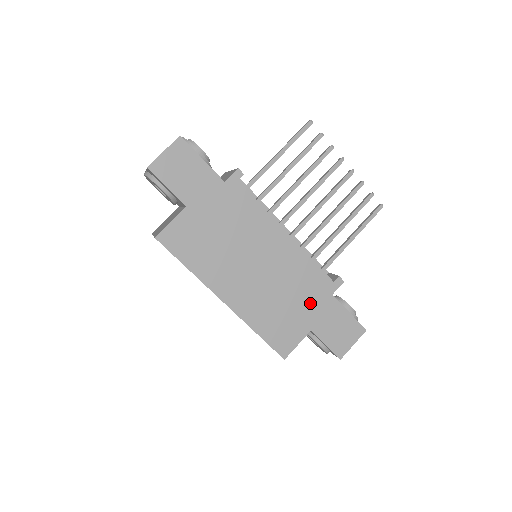
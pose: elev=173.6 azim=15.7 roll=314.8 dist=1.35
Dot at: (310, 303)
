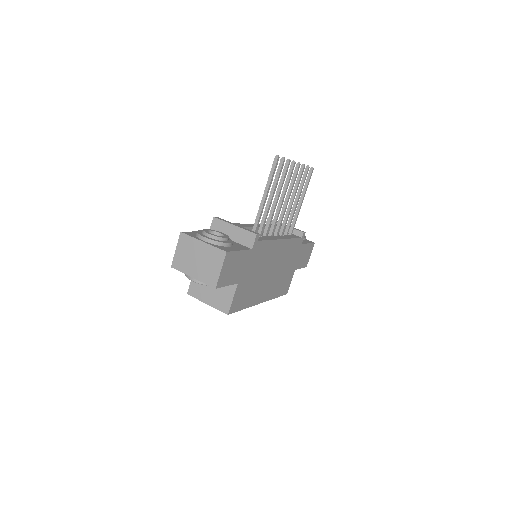
Dot at: (294, 259)
